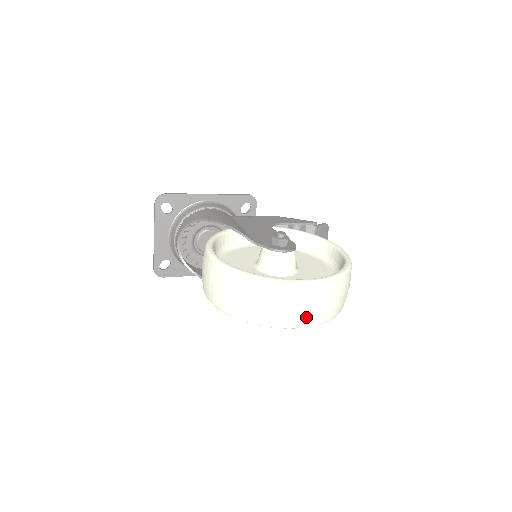
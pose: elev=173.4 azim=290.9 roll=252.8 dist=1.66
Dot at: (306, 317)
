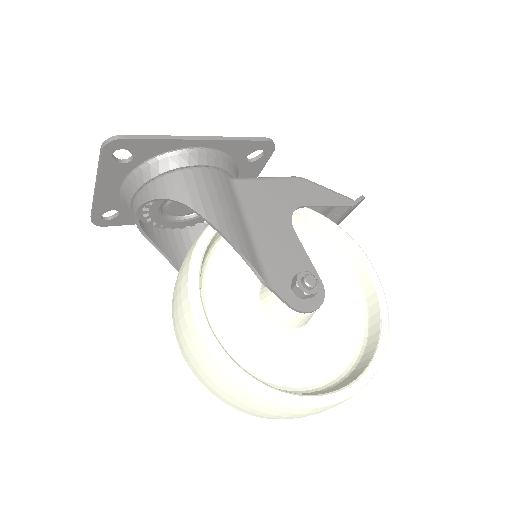
Dot at: occluded
